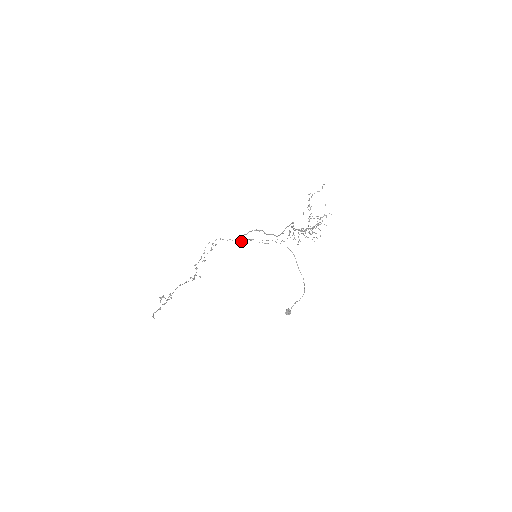
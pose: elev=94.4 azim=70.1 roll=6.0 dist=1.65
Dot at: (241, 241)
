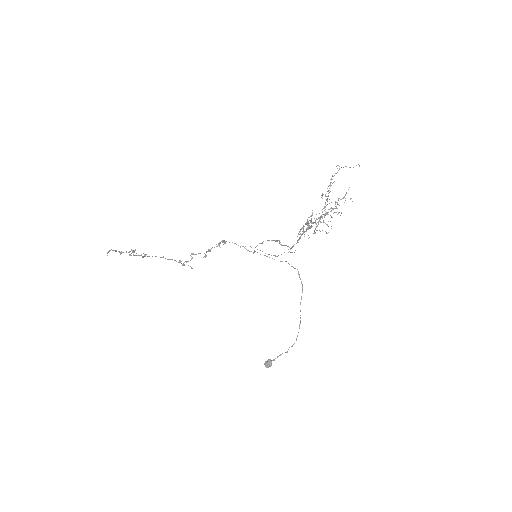
Dot at: (254, 251)
